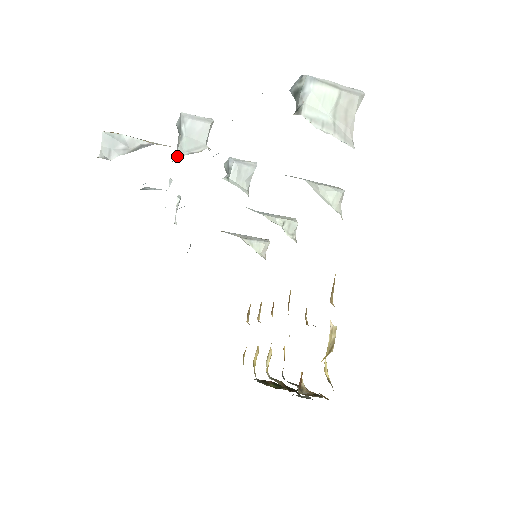
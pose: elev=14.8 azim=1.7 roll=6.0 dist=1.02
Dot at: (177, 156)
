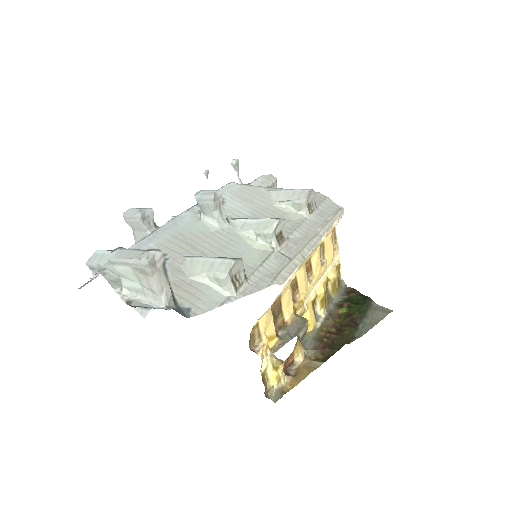
Dot at: occluded
